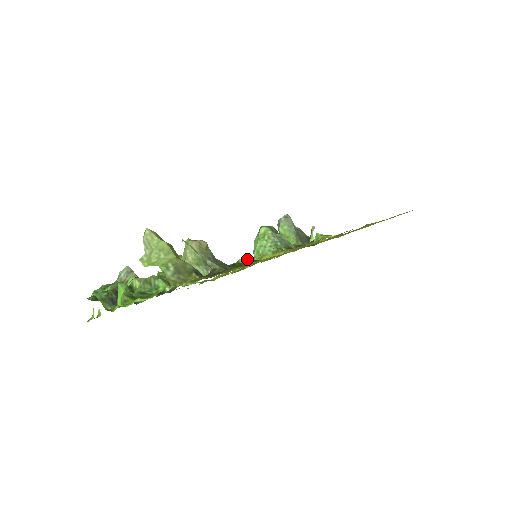
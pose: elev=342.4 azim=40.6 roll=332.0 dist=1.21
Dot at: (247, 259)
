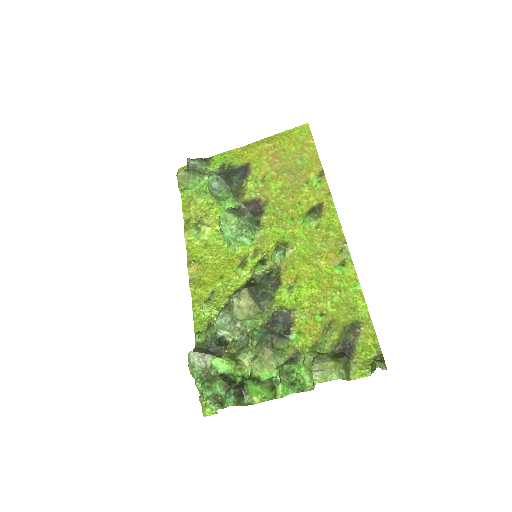
Dot at: (259, 267)
